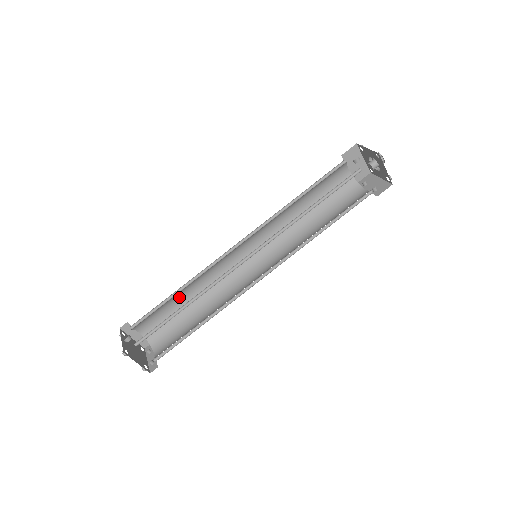
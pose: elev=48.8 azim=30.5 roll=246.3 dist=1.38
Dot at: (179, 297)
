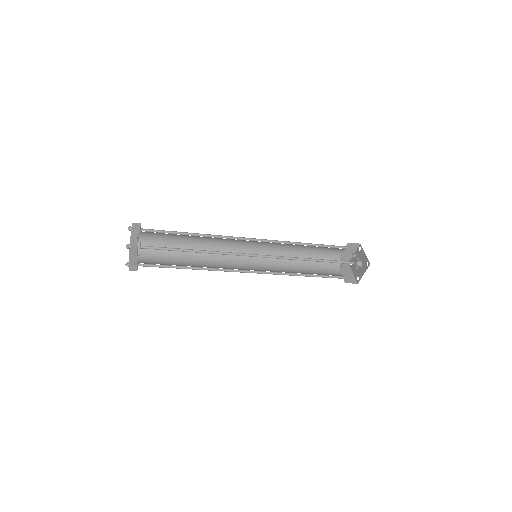
Dot at: (187, 237)
